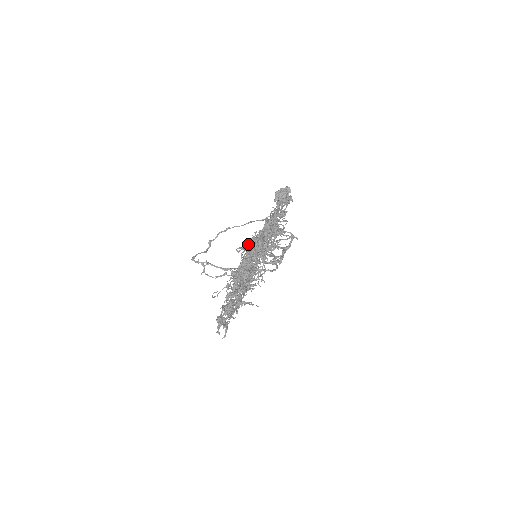
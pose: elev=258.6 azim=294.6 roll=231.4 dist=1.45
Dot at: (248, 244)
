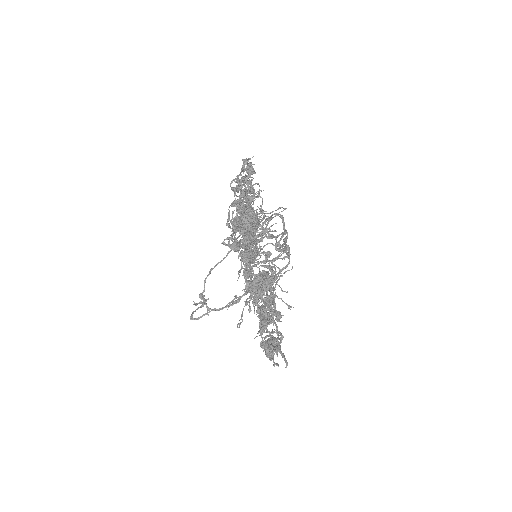
Dot at: occluded
